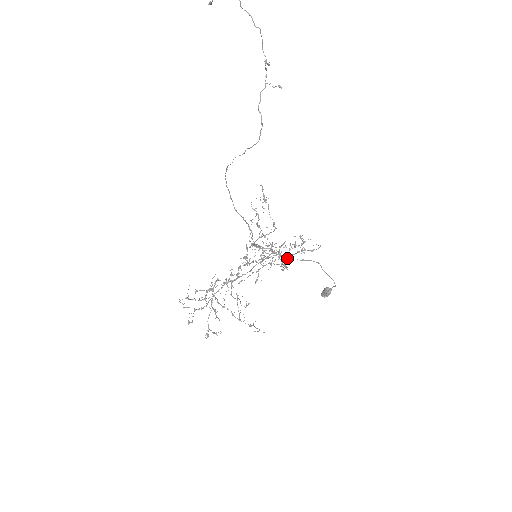
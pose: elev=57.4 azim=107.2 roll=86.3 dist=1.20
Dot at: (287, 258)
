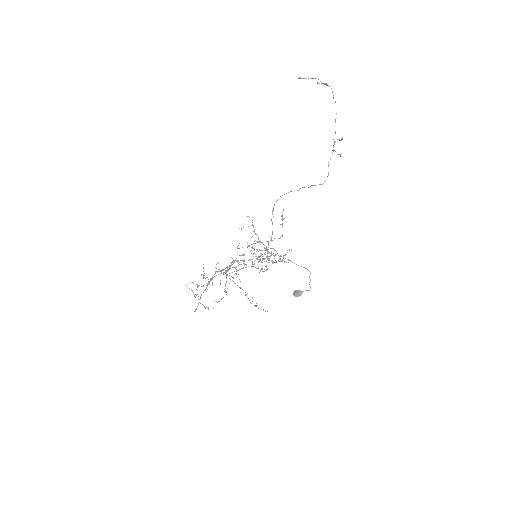
Dot at: occluded
